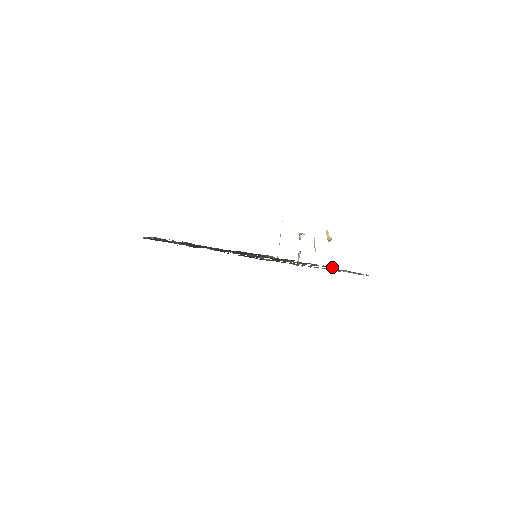
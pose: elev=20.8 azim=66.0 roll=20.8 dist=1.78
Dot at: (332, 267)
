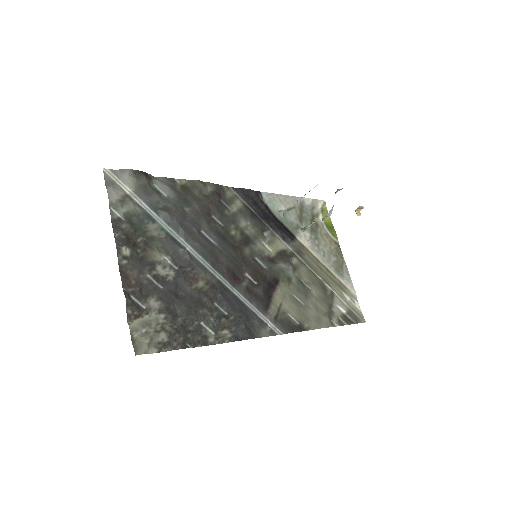
Dot at: (329, 299)
